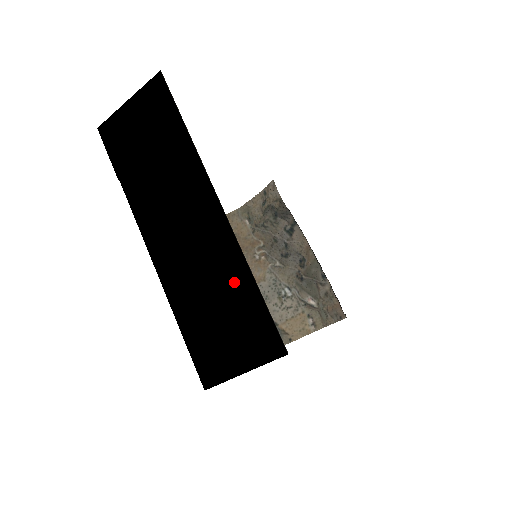
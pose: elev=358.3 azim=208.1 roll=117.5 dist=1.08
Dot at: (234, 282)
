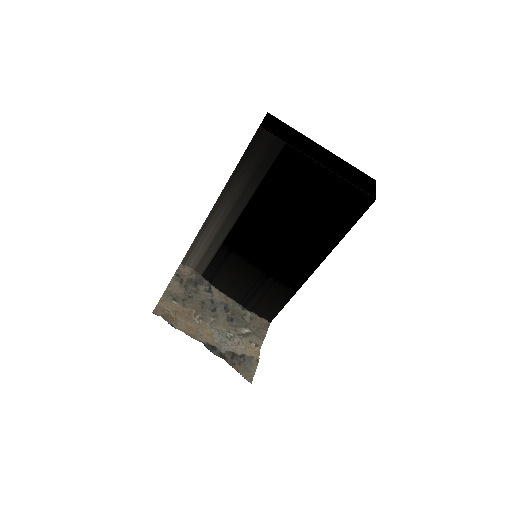
Dot at: (348, 166)
